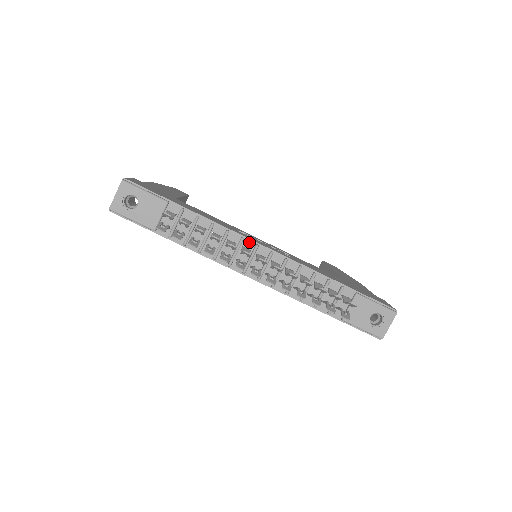
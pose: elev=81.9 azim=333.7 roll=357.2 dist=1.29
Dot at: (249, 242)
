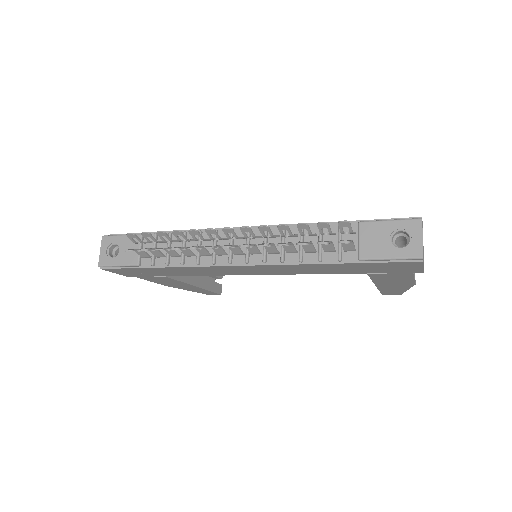
Dot at: occluded
